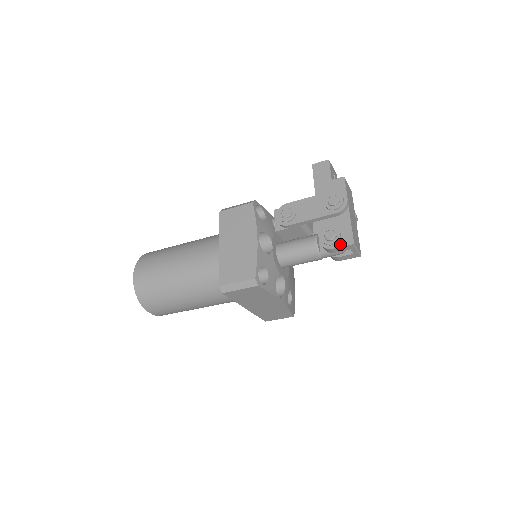
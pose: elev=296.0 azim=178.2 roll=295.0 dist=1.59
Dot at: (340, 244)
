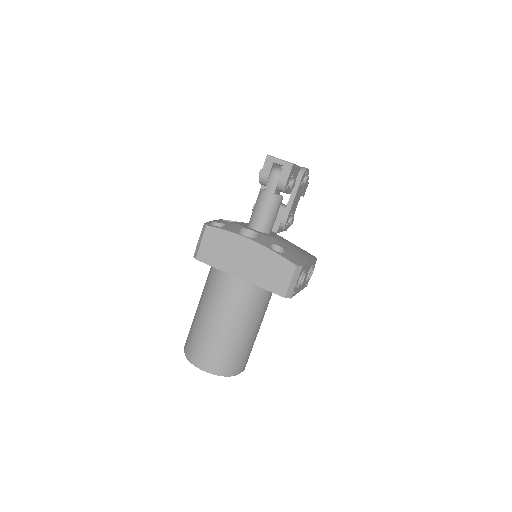
Dot at: (264, 167)
